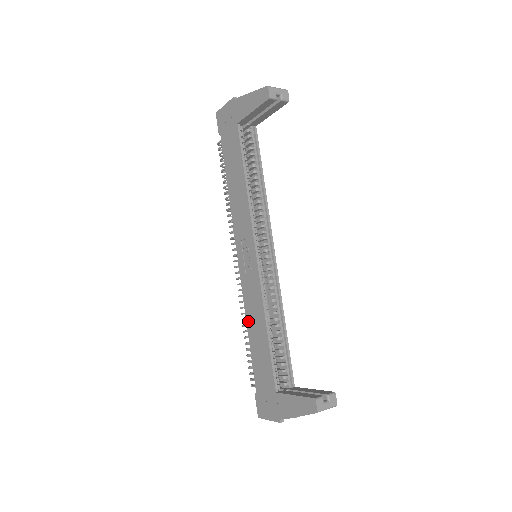
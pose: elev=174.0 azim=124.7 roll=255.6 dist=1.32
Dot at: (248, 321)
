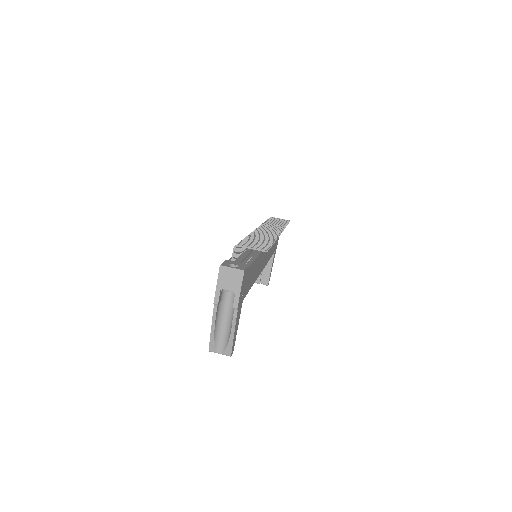
Dot at: occluded
